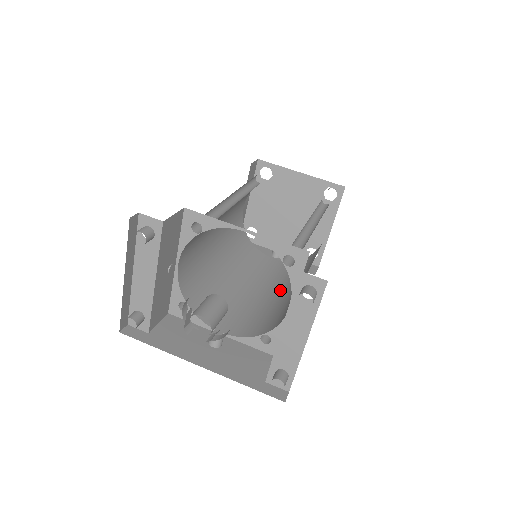
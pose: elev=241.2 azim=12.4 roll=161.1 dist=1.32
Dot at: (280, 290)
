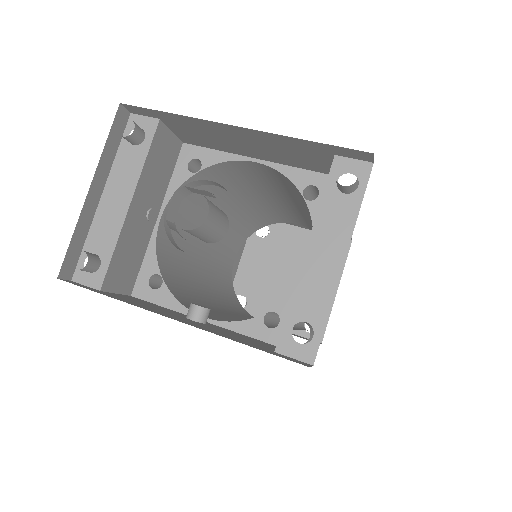
Dot at: occluded
